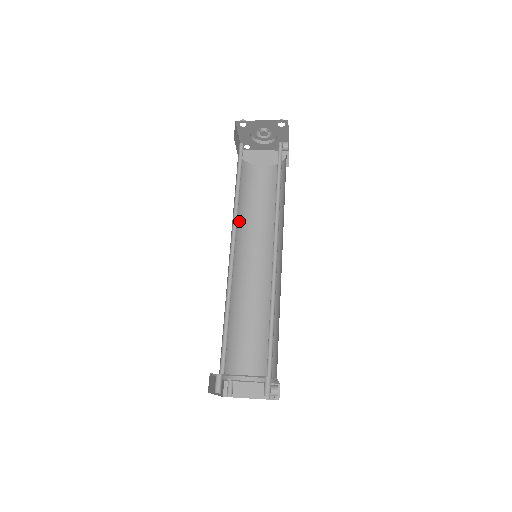
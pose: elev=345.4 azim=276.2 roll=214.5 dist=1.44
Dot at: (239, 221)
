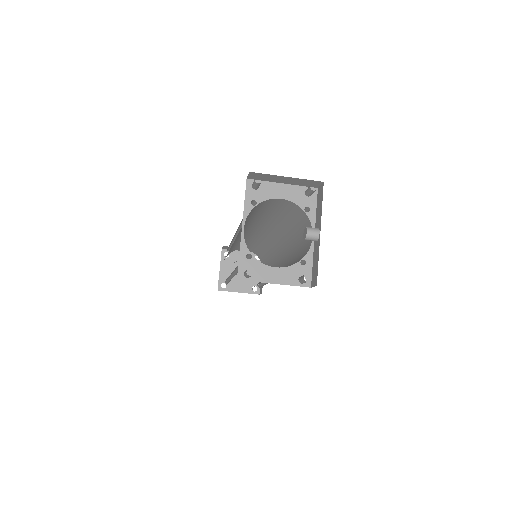
Dot at: occluded
